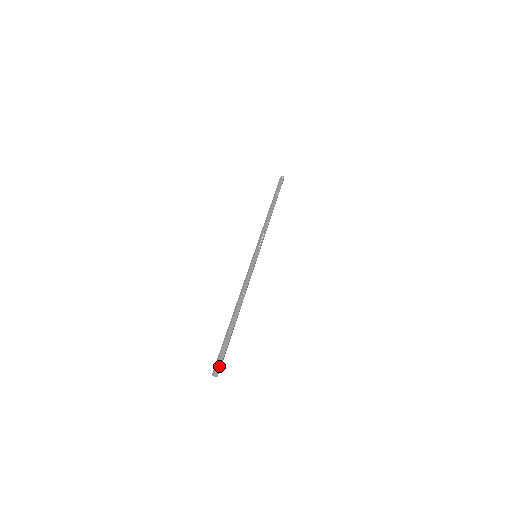
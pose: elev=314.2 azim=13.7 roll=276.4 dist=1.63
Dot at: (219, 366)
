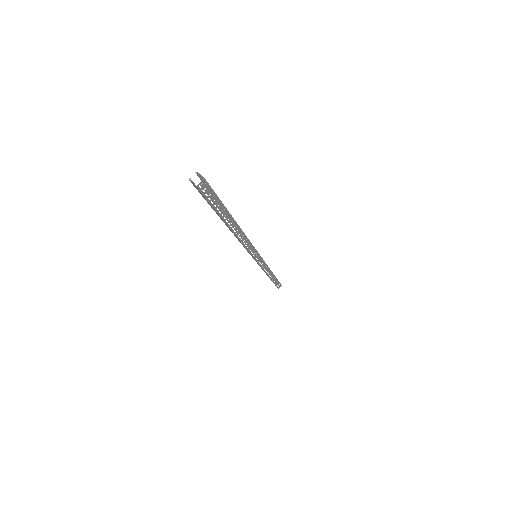
Dot at: (208, 183)
